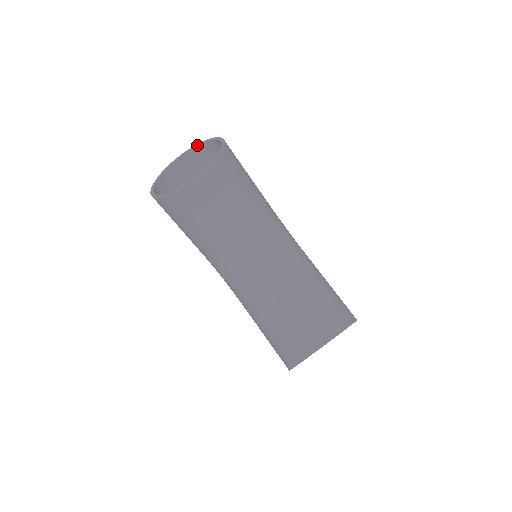
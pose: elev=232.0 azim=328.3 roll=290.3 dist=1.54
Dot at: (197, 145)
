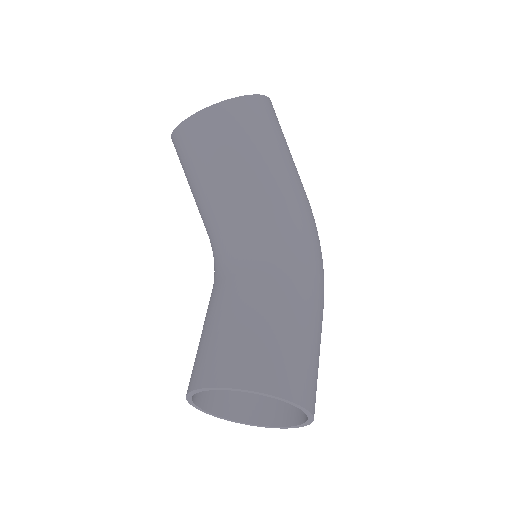
Dot at: occluded
